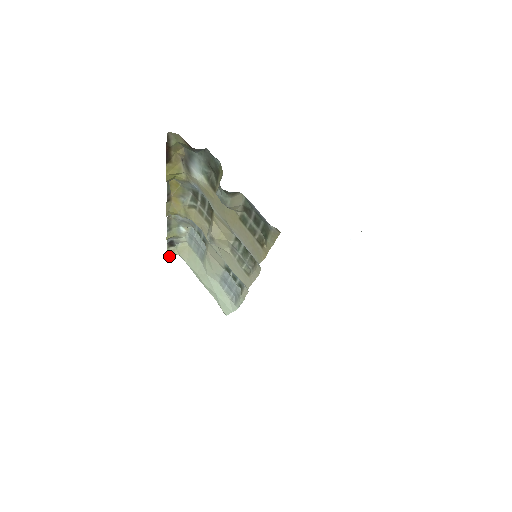
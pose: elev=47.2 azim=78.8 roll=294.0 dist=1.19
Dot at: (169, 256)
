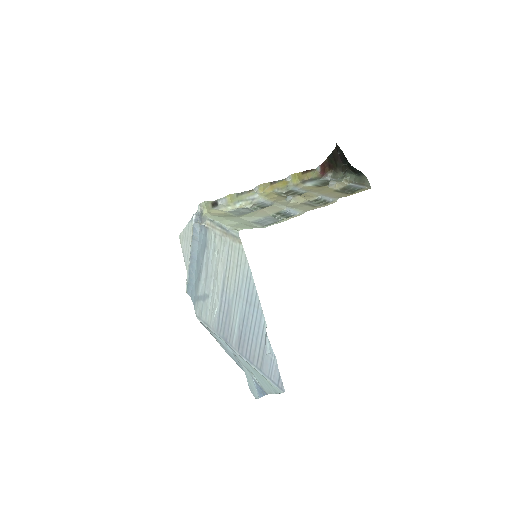
Dot at: (205, 204)
